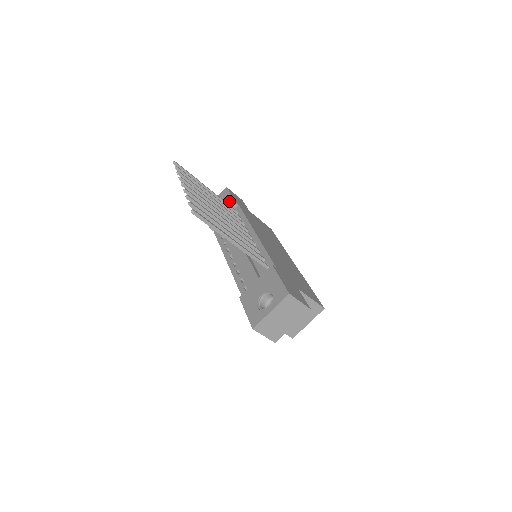
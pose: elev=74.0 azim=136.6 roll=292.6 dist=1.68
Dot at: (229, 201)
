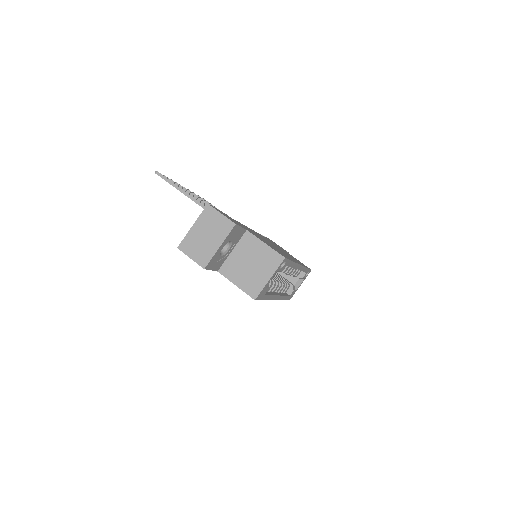
Dot at: occluded
